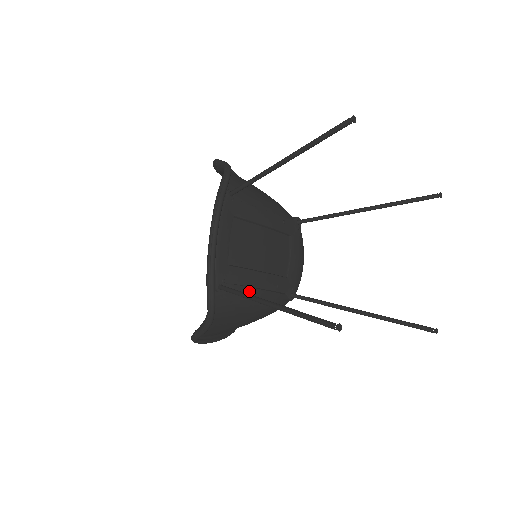
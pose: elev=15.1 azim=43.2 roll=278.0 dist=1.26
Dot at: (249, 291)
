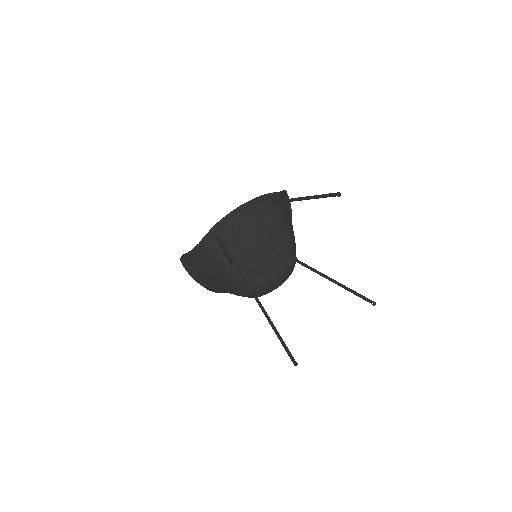
Dot at: (230, 257)
